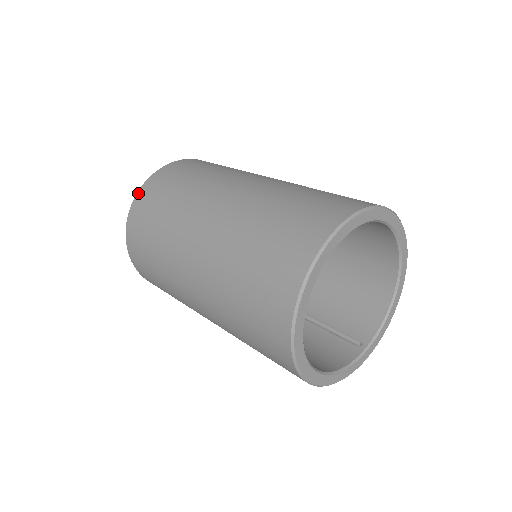
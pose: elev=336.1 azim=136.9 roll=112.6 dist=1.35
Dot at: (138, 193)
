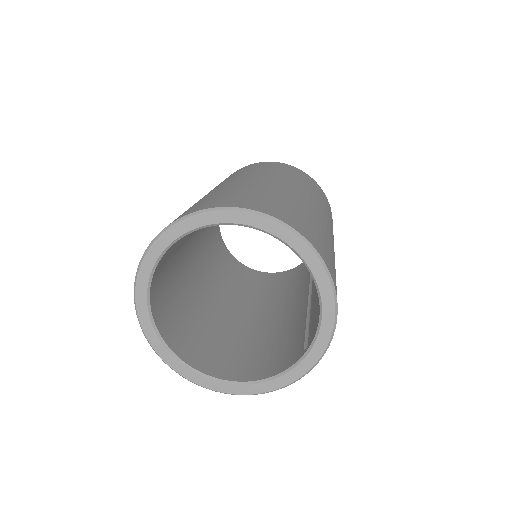
Dot at: occluded
